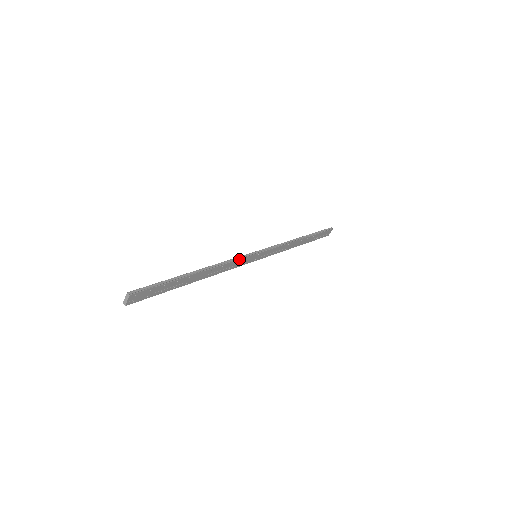
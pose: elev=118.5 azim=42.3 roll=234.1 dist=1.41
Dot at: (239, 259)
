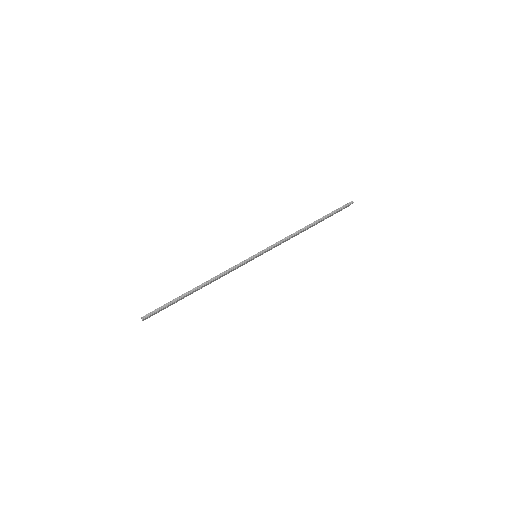
Dot at: (236, 267)
